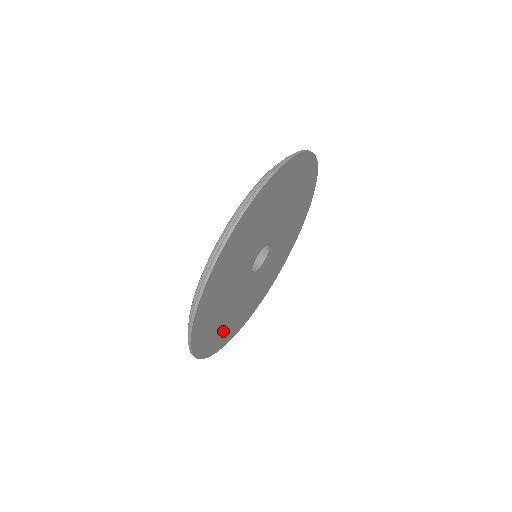
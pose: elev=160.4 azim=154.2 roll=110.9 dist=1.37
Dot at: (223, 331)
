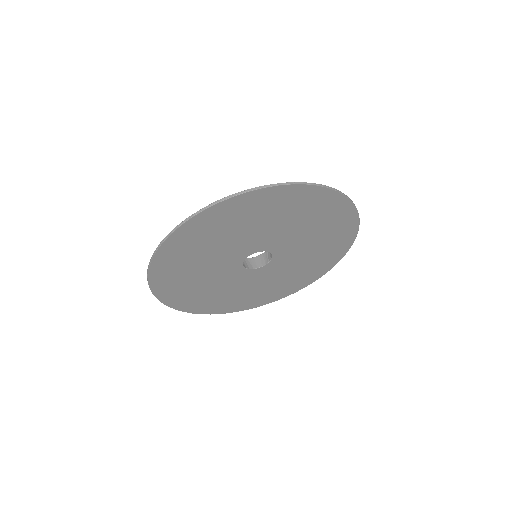
Dot at: (235, 301)
